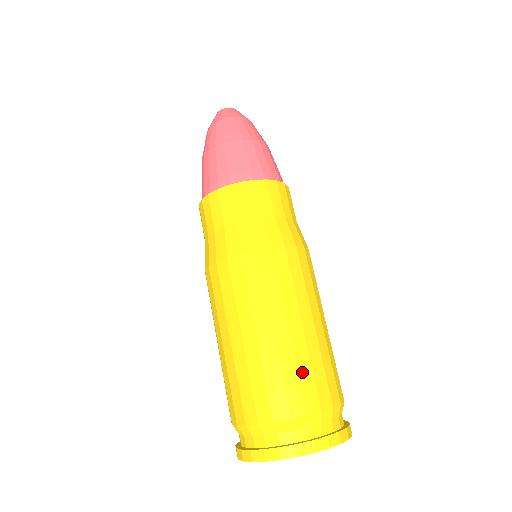
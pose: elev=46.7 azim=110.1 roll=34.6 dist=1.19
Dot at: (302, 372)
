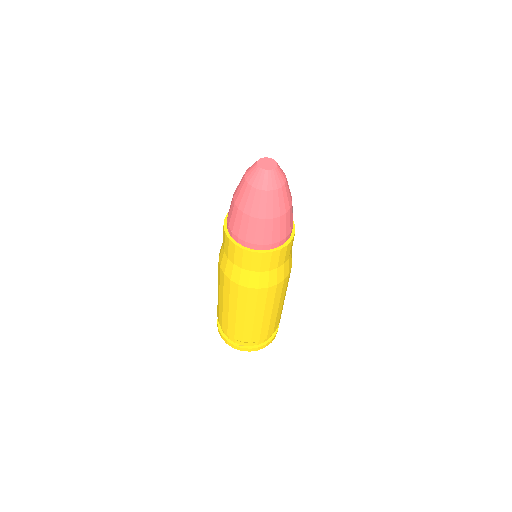
Dot at: (271, 326)
